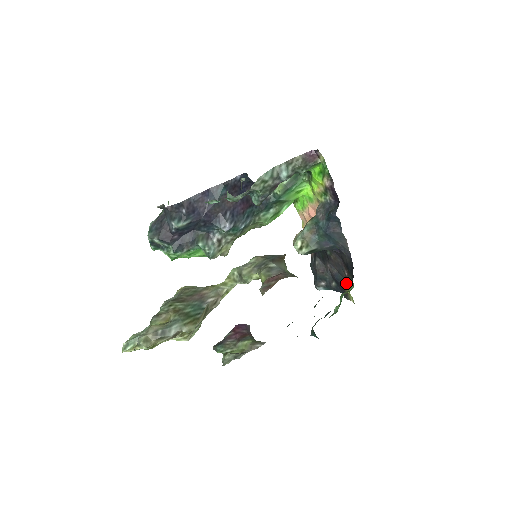
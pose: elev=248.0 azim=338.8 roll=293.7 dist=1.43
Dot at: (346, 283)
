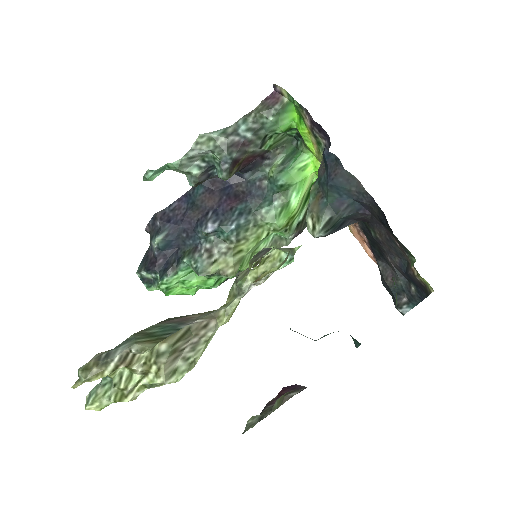
Dot at: occluded
